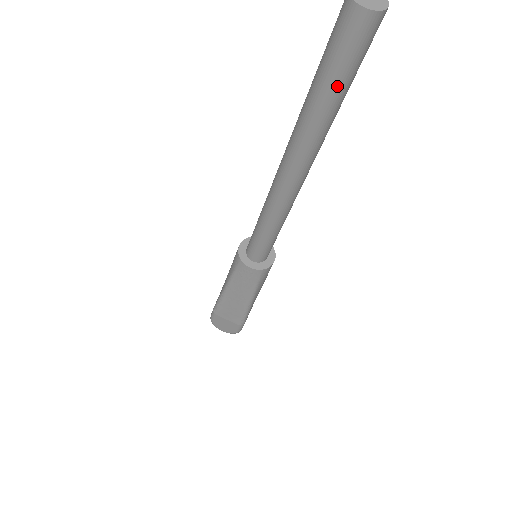
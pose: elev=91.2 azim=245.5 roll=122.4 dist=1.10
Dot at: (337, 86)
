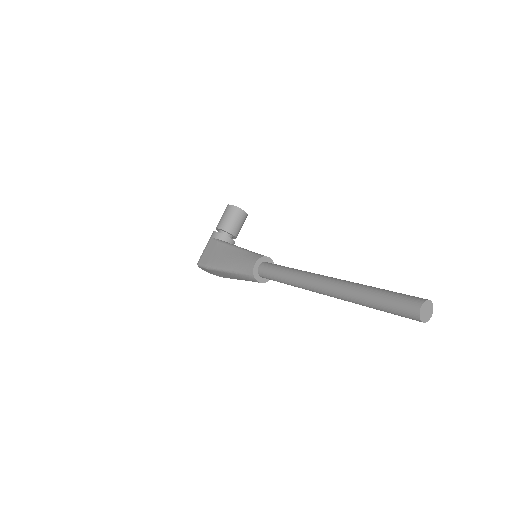
Dot at: (385, 311)
